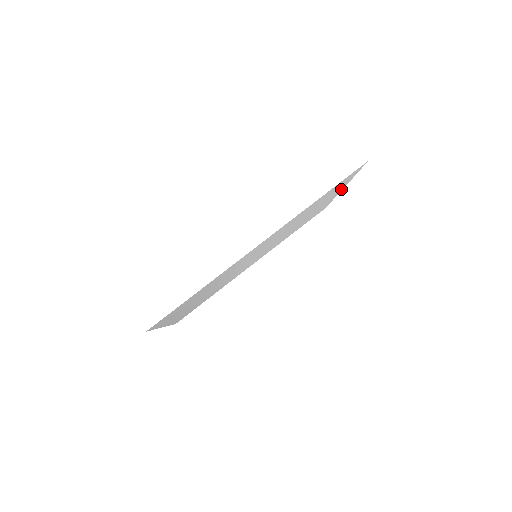
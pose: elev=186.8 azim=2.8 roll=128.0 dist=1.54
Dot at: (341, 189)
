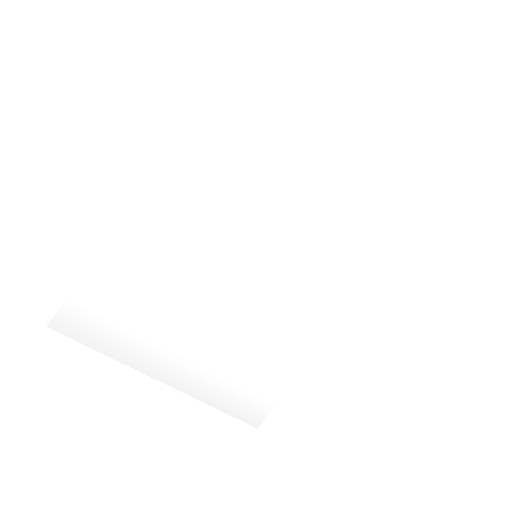
Dot at: (345, 116)
